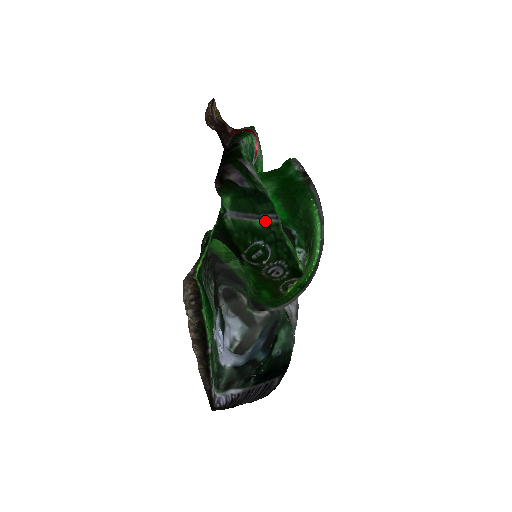
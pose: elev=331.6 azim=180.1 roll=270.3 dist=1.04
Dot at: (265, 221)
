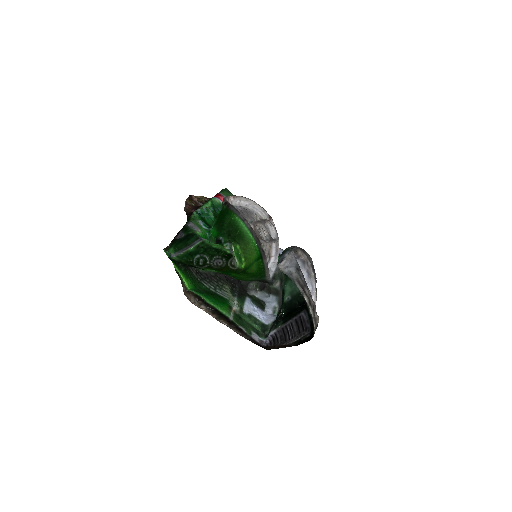
Dot at: (195, 245)
